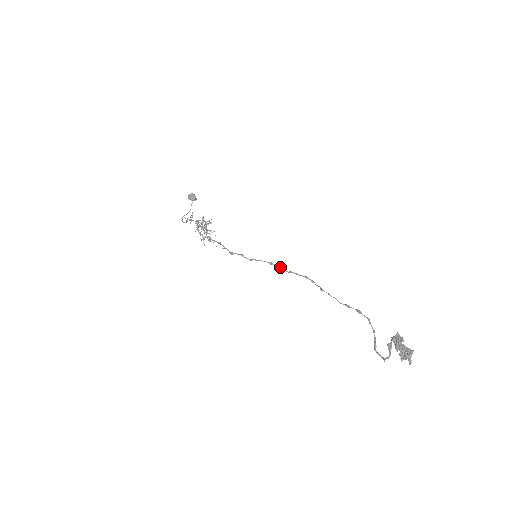
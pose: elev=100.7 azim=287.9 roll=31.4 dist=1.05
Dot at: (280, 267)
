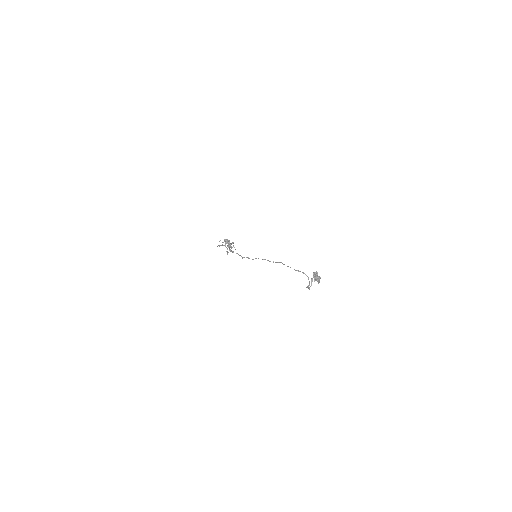
Dot at: (268, 260)
